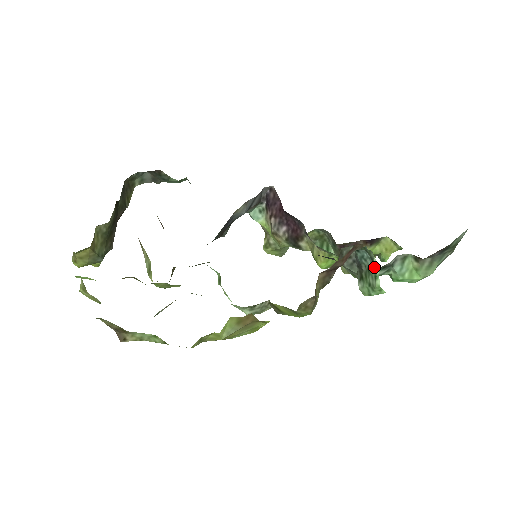
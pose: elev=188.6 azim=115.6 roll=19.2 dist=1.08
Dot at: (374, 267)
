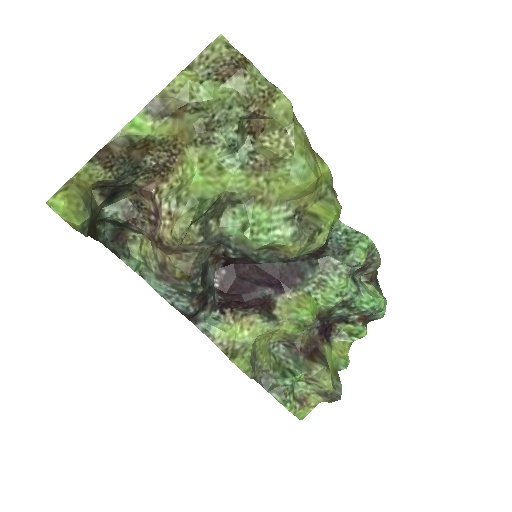
Dot at: (350, 232)
